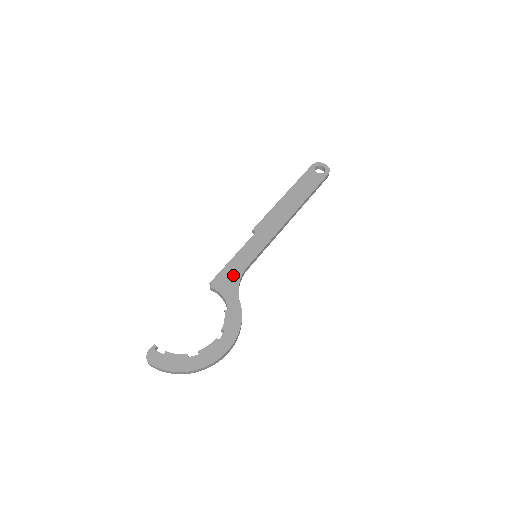
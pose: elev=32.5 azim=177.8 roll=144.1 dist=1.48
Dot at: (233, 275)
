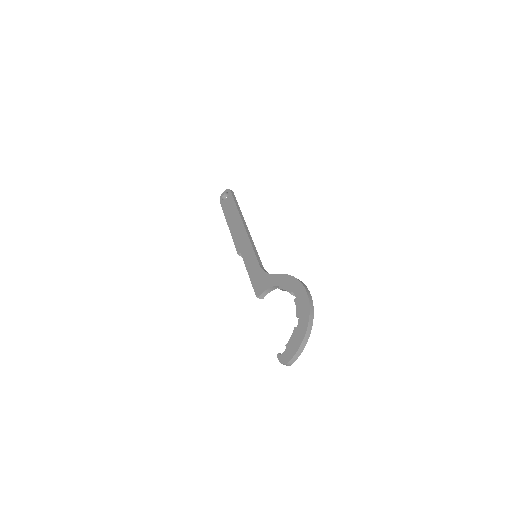
Dot at: (259, 276)
